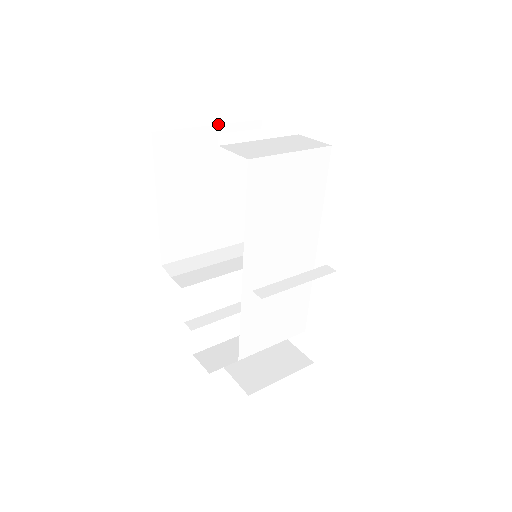
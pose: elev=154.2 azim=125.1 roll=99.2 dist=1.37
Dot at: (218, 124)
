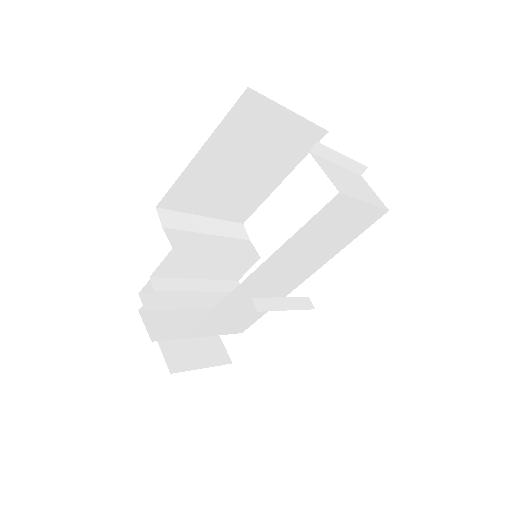
Dot at: occluded
